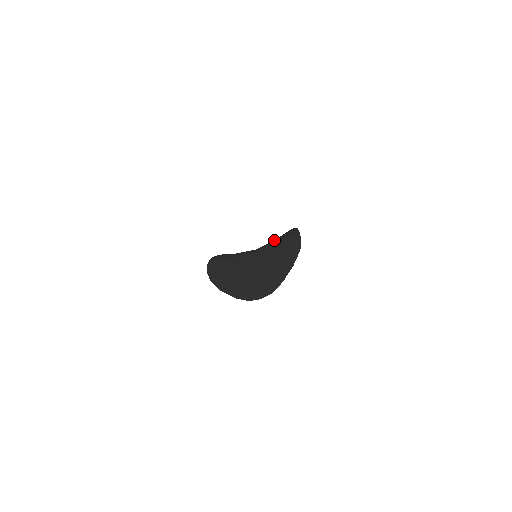
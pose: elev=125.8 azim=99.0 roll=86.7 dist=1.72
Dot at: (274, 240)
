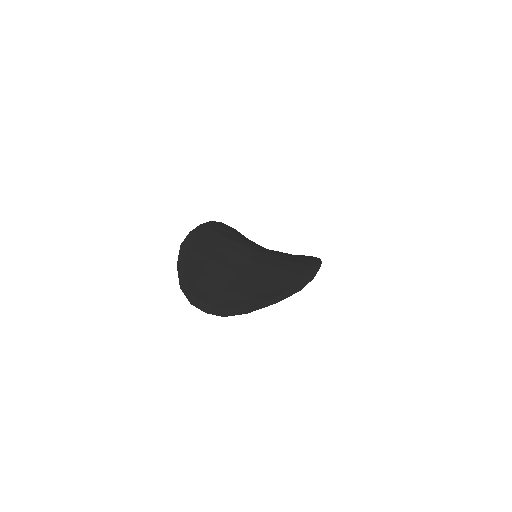
Dot at: occluded
